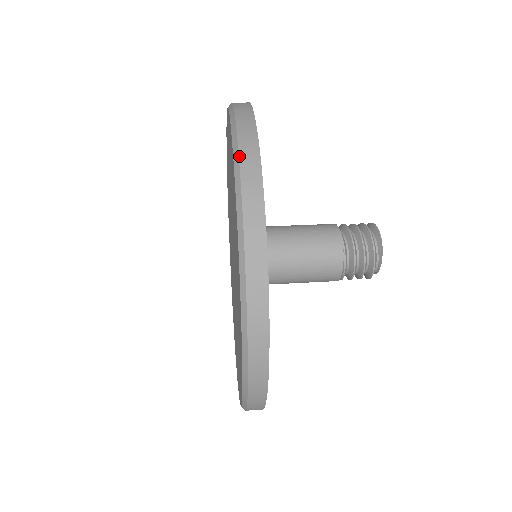
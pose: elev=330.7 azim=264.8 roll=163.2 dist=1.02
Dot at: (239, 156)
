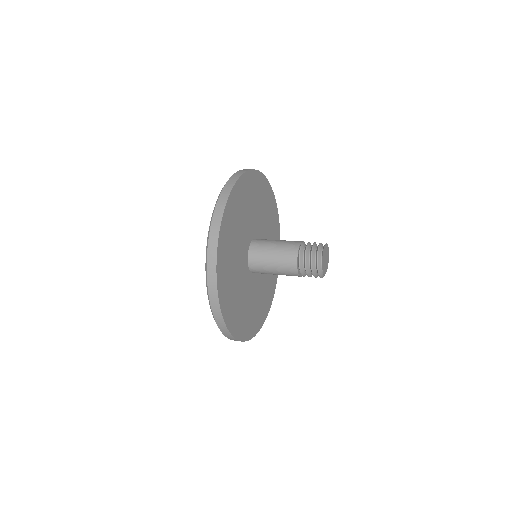
Dot at: occluded
